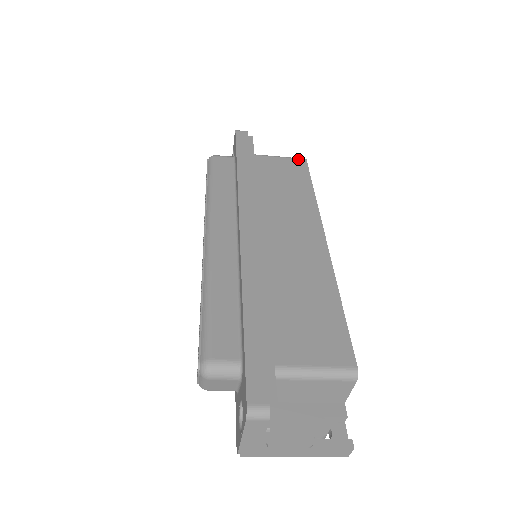
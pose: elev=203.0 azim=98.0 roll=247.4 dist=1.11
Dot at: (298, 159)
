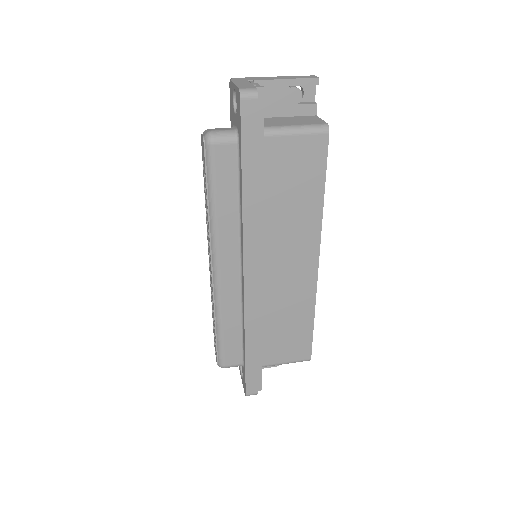
Dot at: (319, 135)
